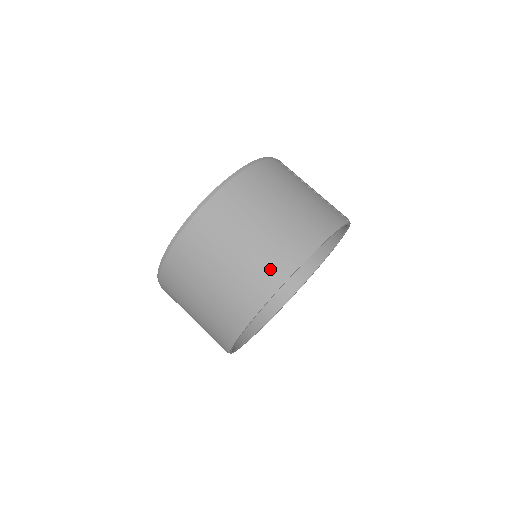
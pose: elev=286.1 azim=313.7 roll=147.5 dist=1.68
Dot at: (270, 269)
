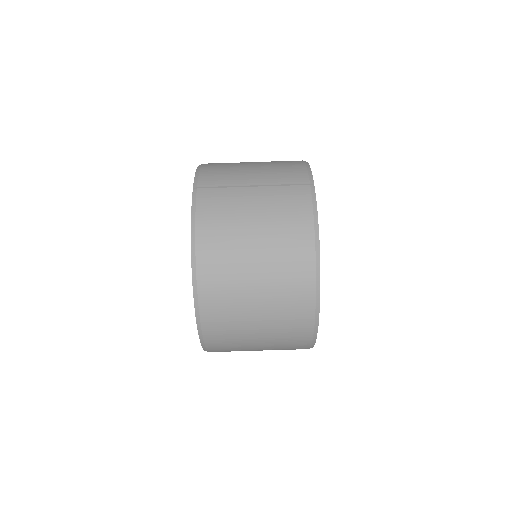
Dot at: (299, 311)
